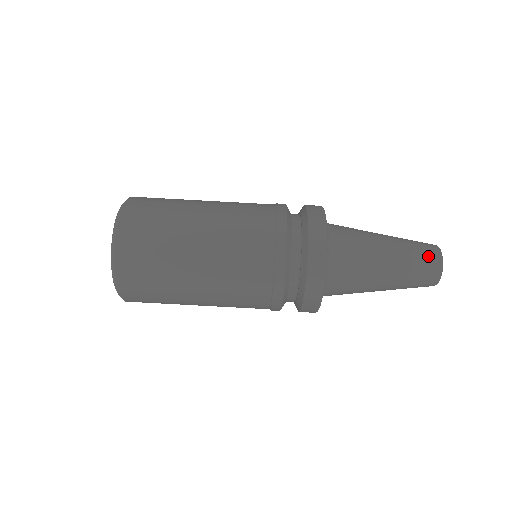
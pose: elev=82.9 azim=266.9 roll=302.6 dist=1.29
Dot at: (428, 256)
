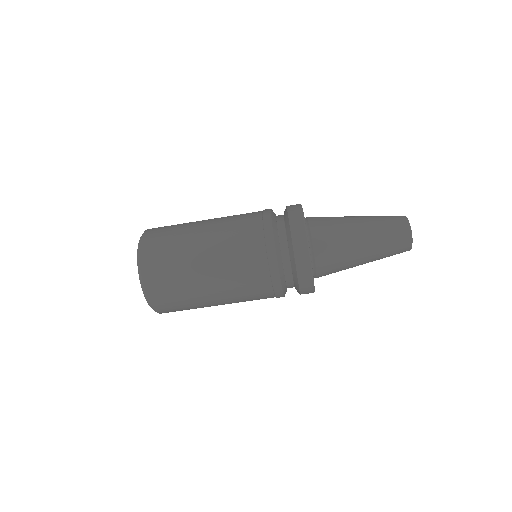
Dot at: (397, 226)
